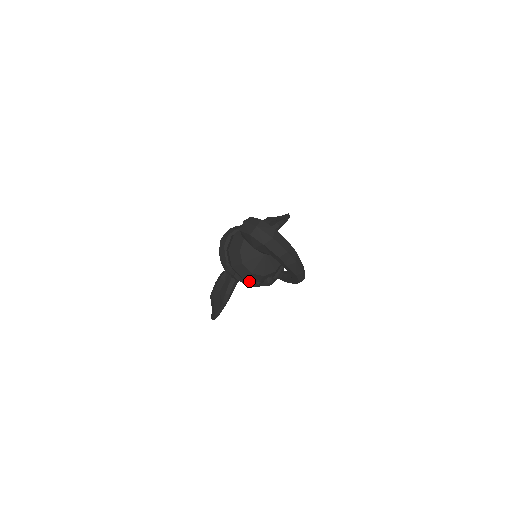
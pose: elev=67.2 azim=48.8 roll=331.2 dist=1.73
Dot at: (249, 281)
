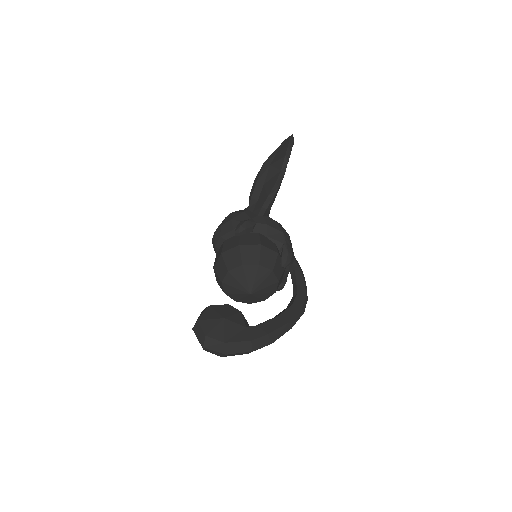
Dot at: occluded
